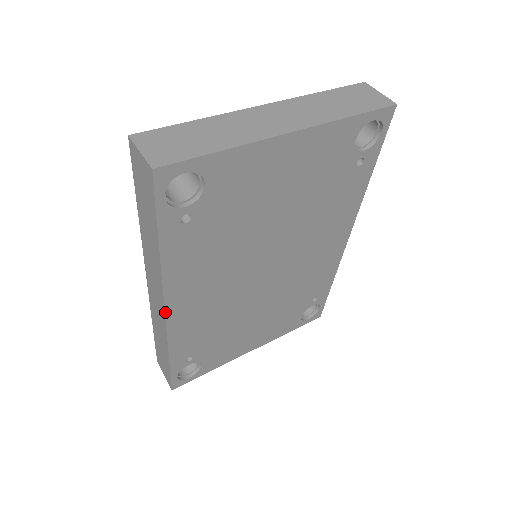
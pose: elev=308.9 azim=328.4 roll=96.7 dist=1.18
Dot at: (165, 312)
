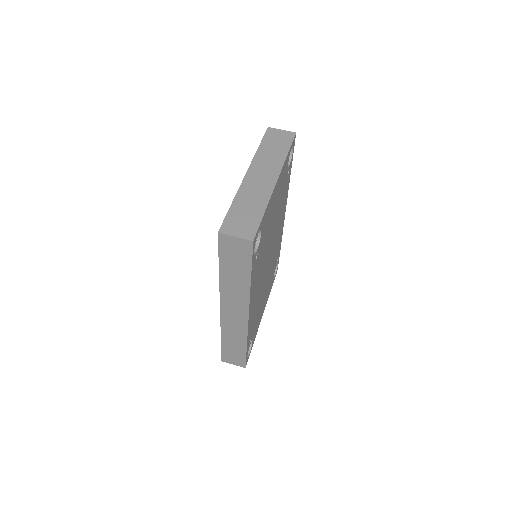
Dot at: (248, 317)
